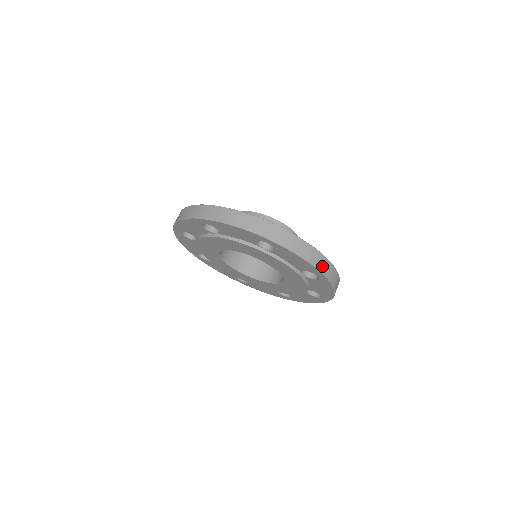
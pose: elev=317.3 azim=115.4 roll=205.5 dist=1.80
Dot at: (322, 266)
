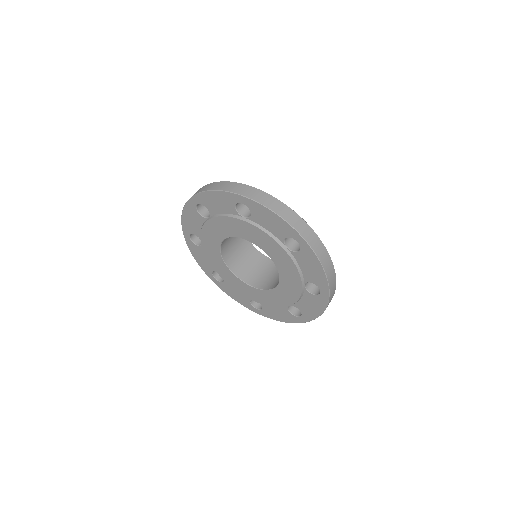
Dot at: (331, 283)
